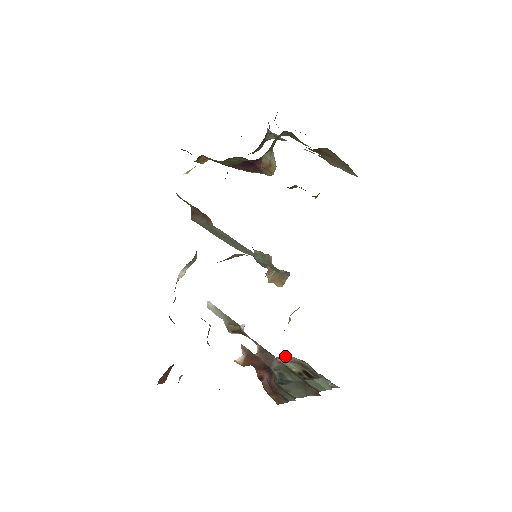
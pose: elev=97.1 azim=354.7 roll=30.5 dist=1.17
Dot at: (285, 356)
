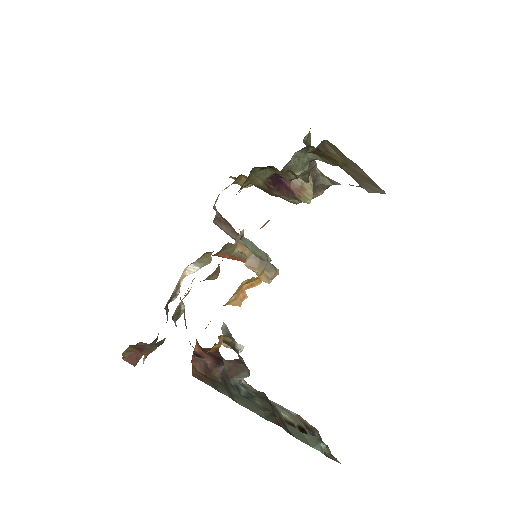
Dot at: (292, 412)
